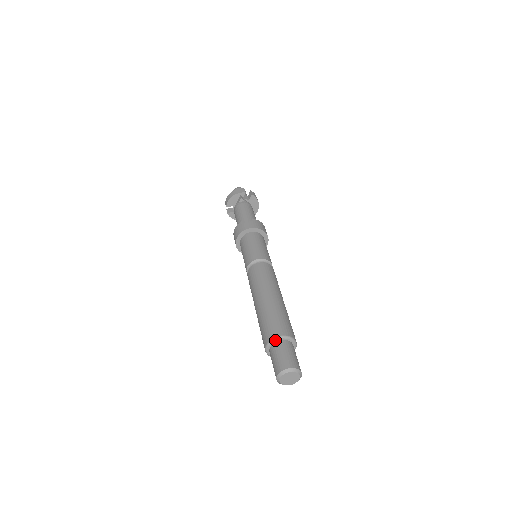
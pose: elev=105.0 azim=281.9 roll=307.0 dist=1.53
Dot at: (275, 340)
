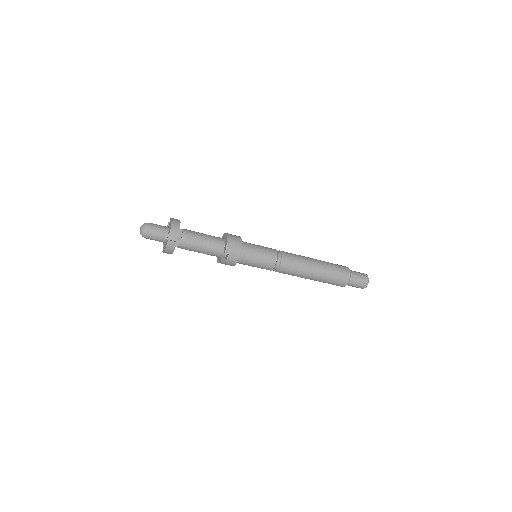
Dot at: occluded
